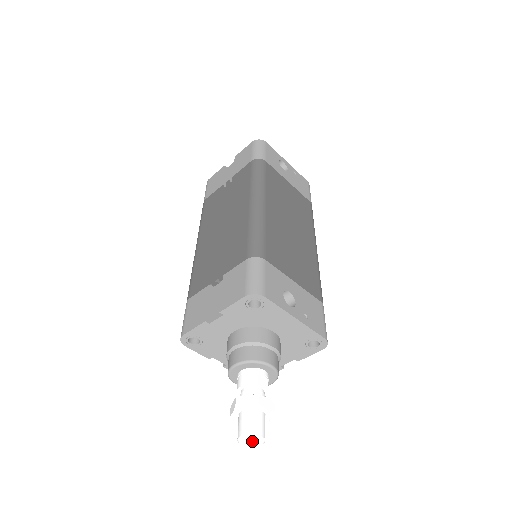
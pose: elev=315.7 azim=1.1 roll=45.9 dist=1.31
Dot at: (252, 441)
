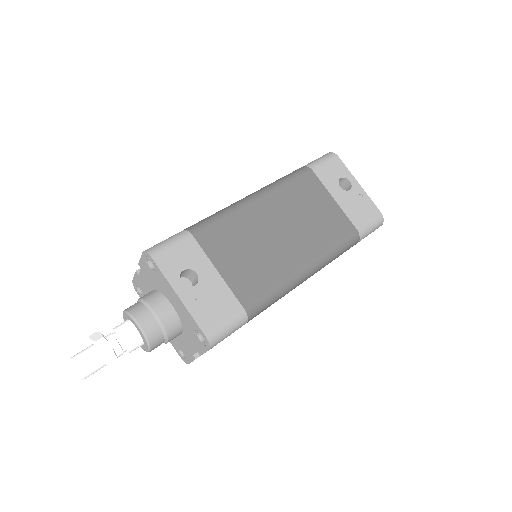
Dot at: (73, 367)
